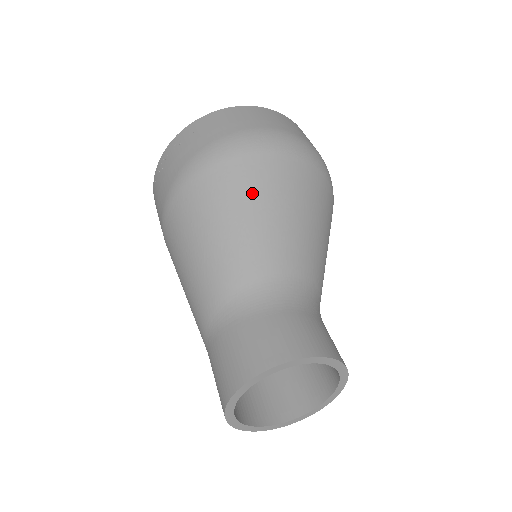
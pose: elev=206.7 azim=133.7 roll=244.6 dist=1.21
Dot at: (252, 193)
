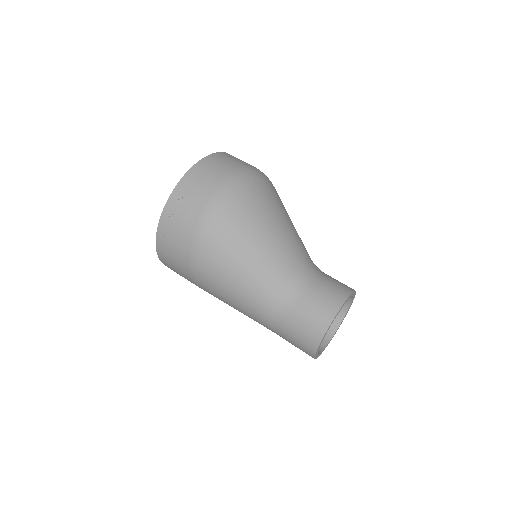
Dot at: (255, 222)
